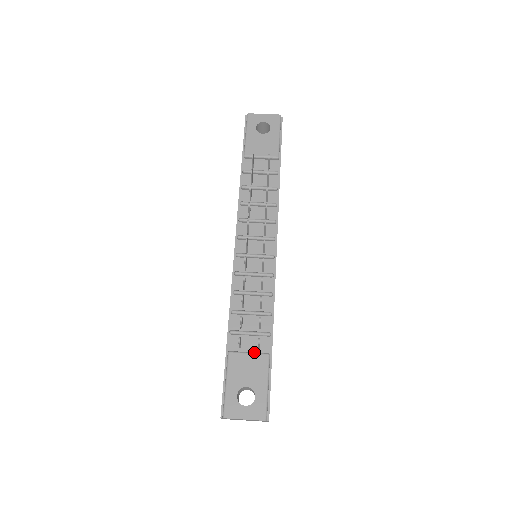
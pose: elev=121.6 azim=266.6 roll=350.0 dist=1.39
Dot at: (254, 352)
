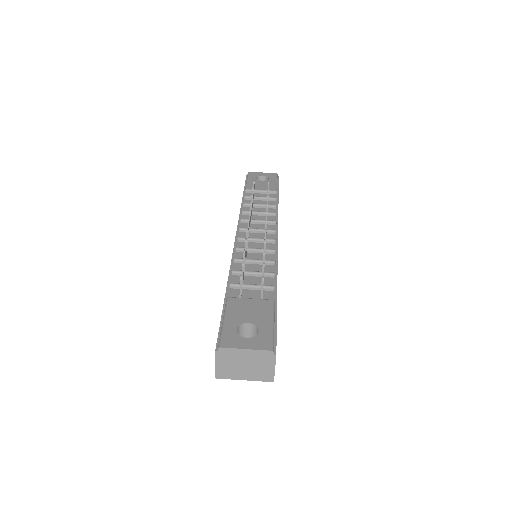
Dot at: (257, 299)
